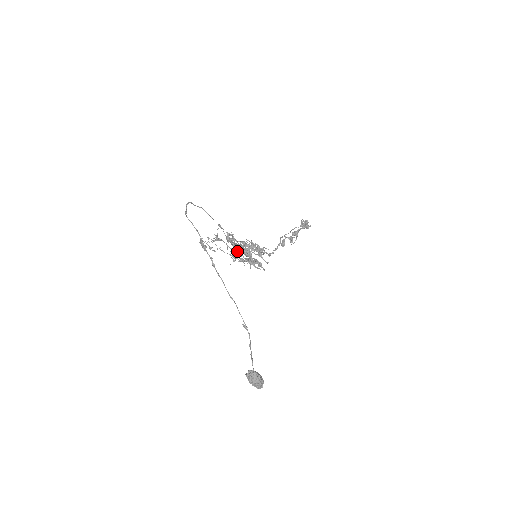
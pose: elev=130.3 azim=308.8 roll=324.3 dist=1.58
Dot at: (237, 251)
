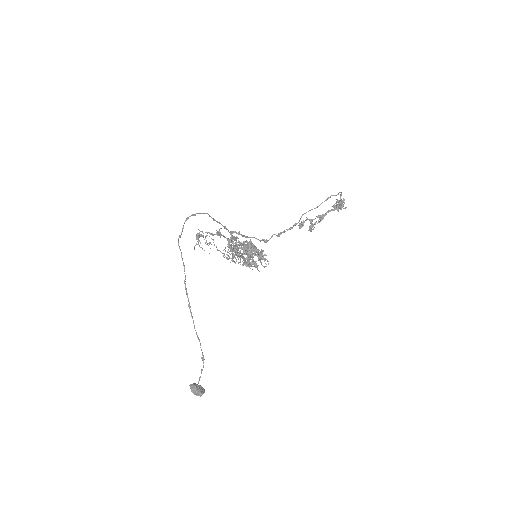
Dot at: (236, 250)
